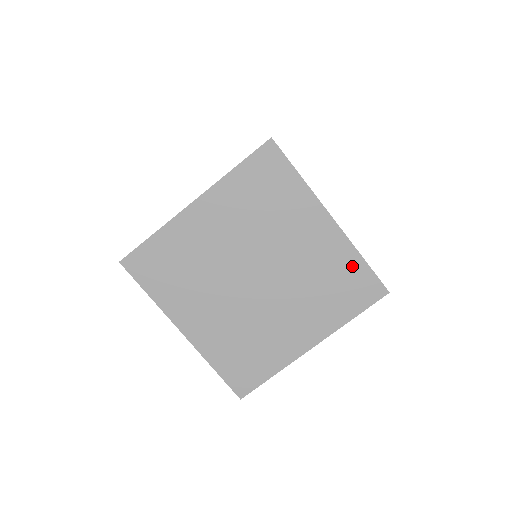
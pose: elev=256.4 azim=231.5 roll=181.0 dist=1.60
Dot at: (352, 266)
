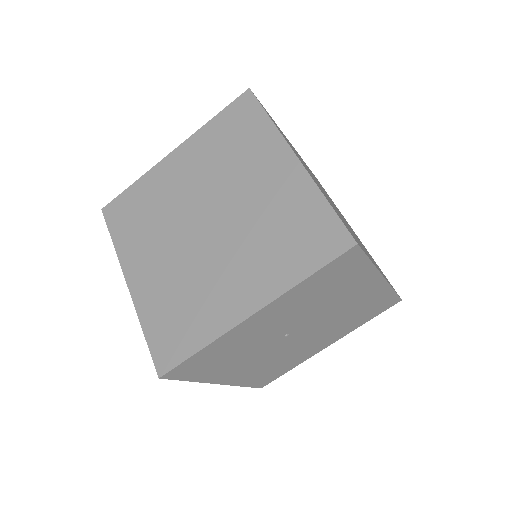
Dot at: (312, 209)
